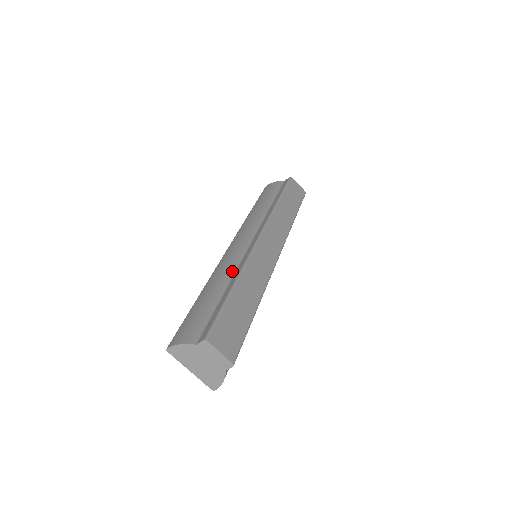
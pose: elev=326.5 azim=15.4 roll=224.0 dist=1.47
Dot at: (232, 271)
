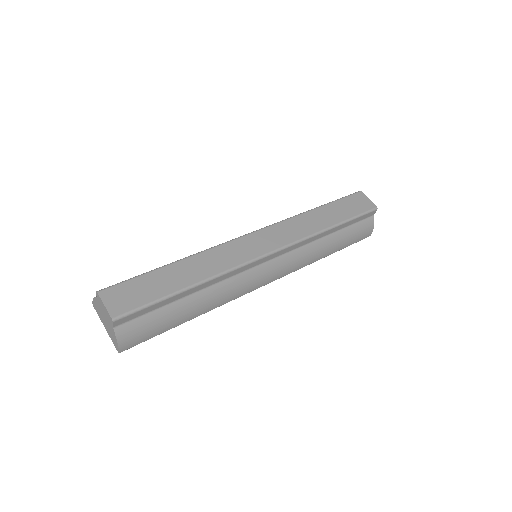
Dot at: occluded
